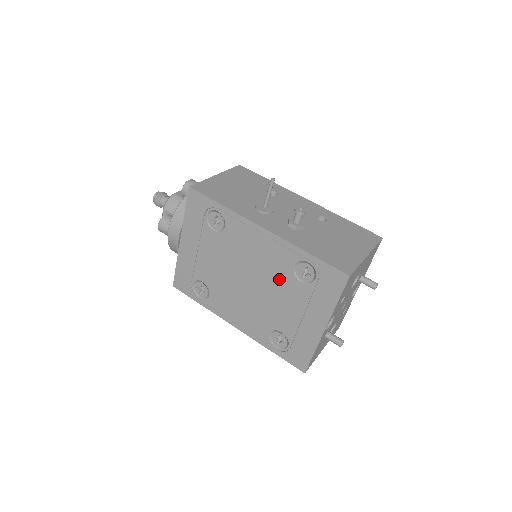
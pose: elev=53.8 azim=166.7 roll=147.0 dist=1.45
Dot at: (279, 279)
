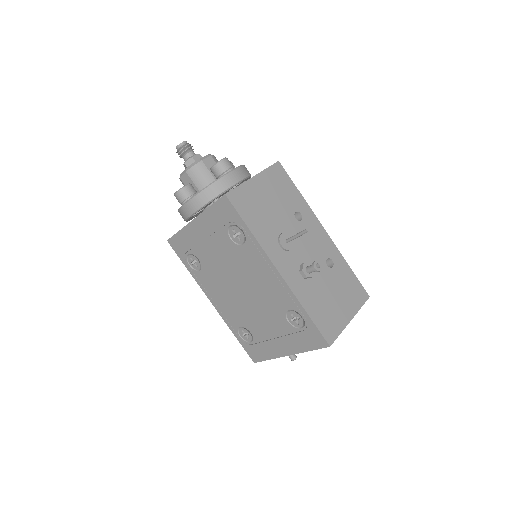
Dot at: (270, 307)
